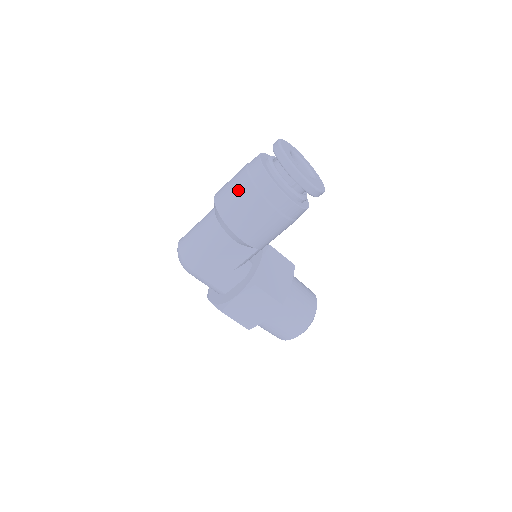
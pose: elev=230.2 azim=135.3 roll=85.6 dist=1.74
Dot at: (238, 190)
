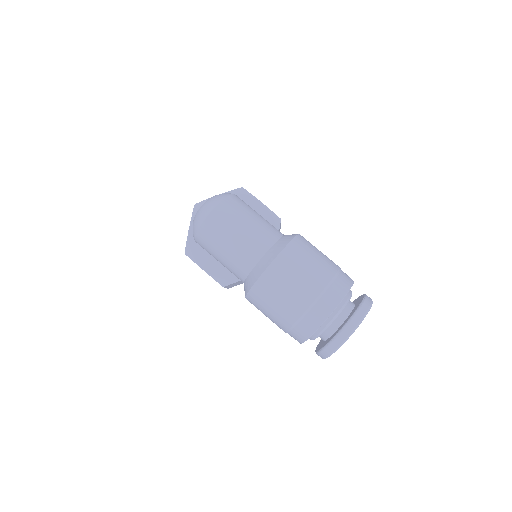
Dot at: (286, 303)
